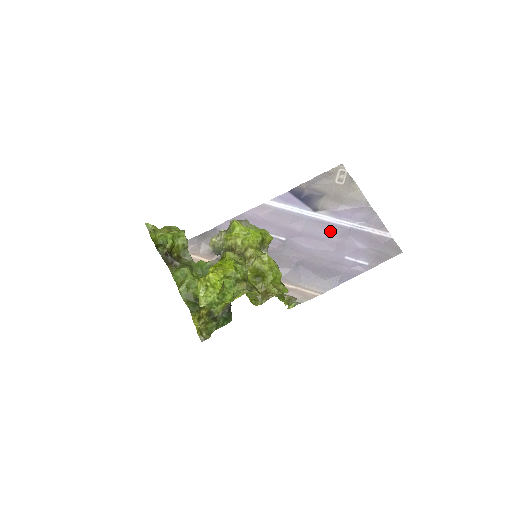
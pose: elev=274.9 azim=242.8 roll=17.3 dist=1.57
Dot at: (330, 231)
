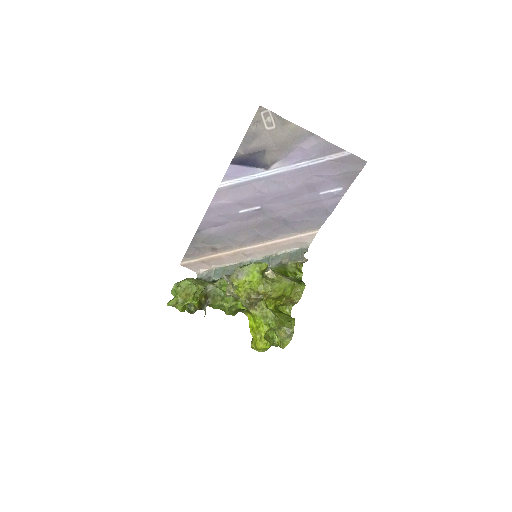
Dot at: (293, 179)
